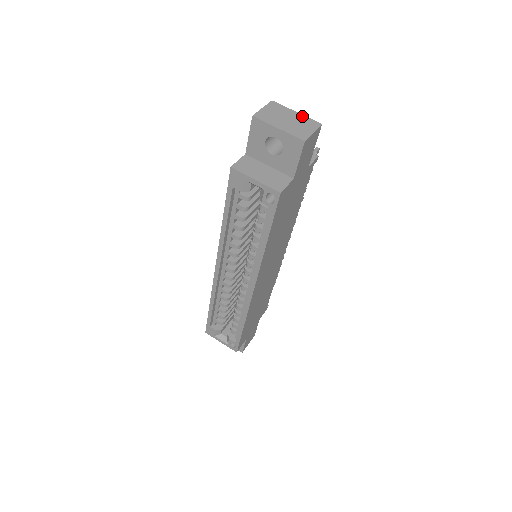
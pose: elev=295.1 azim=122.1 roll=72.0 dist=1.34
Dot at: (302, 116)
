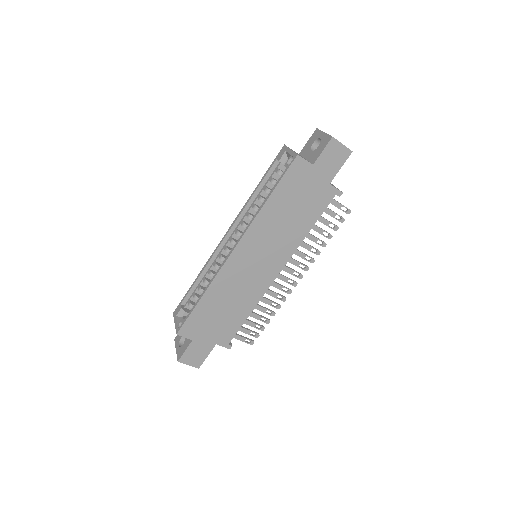
Dot at: occluded
